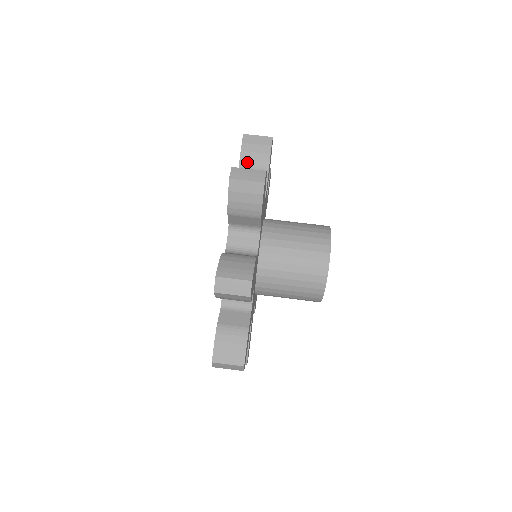
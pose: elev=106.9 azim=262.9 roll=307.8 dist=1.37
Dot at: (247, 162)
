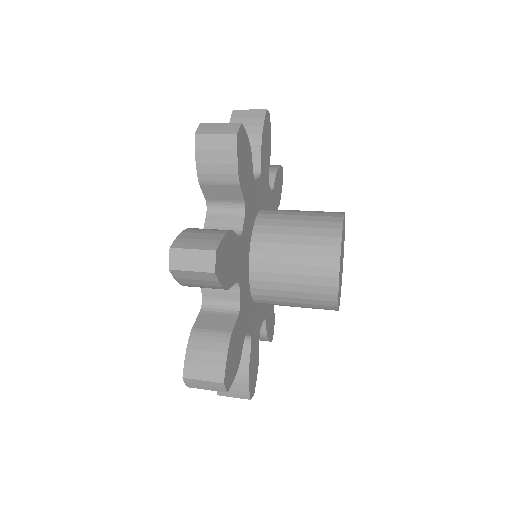
Dot at: occluded
